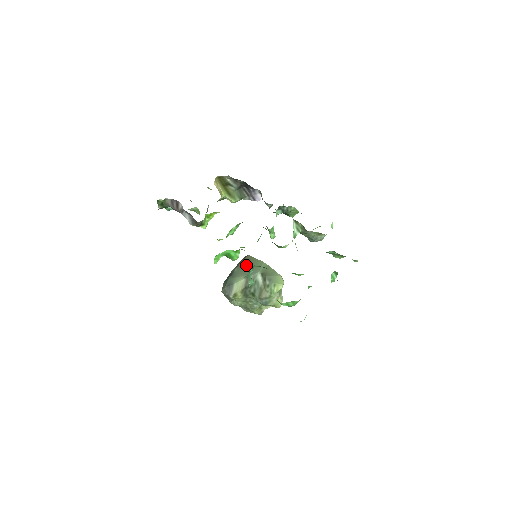
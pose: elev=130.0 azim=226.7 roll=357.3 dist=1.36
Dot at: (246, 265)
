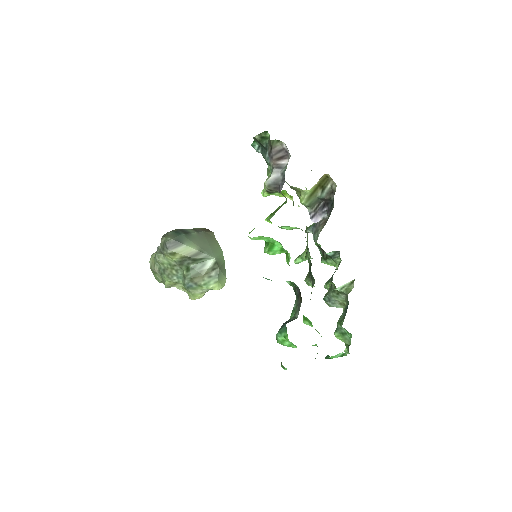
Dot at: (206, 239)
